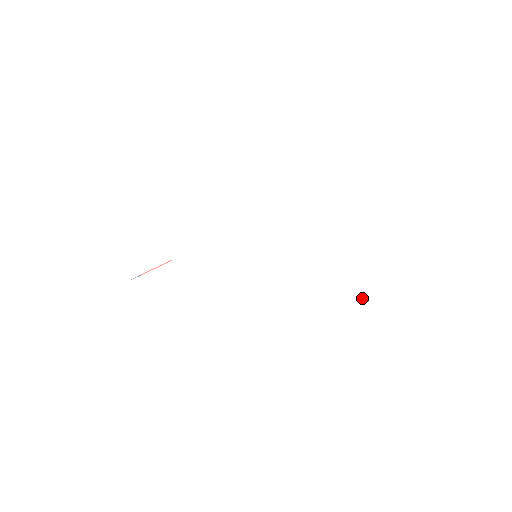
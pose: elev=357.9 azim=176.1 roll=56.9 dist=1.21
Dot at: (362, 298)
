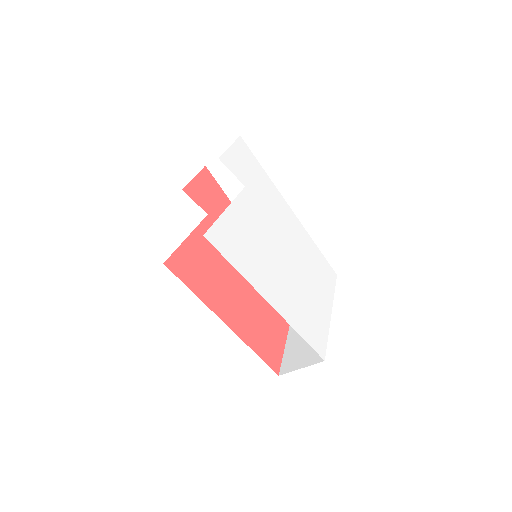
Dot at: (300, 328)
